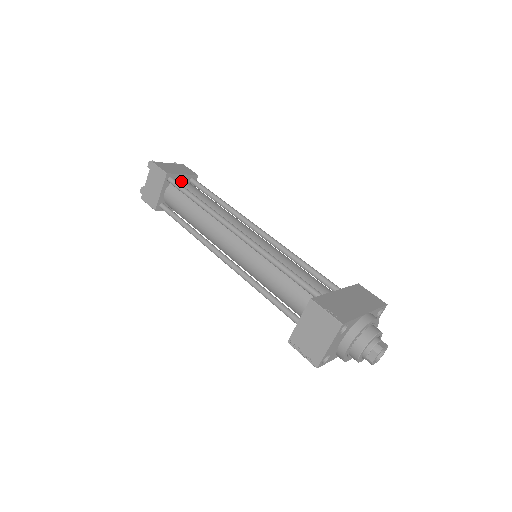
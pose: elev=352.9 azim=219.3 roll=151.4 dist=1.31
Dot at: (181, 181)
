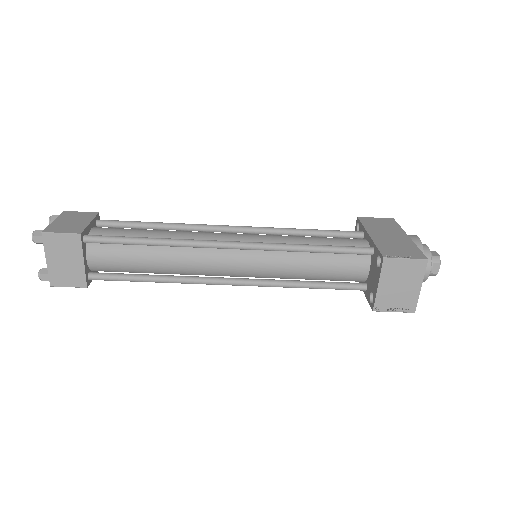
Dot at: (96, 232)
